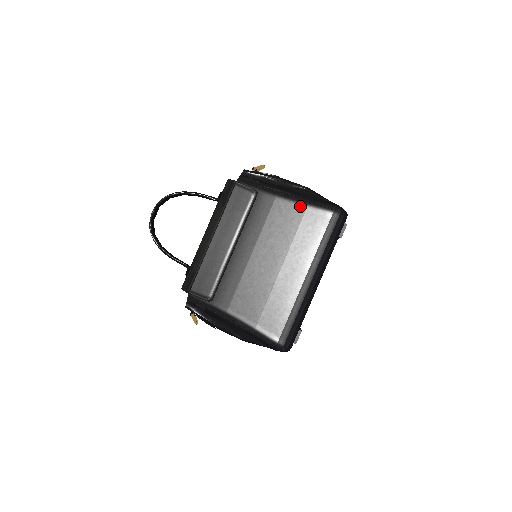
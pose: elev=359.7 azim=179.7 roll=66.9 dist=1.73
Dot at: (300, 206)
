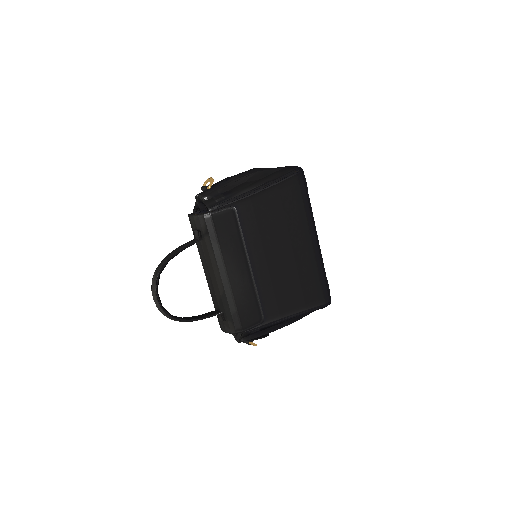
Dot at: (273, 191)
